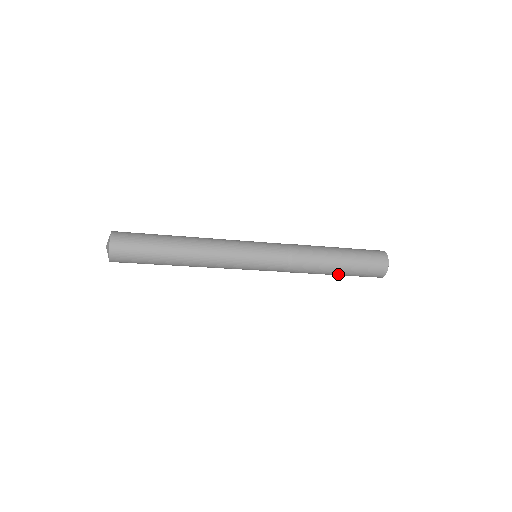
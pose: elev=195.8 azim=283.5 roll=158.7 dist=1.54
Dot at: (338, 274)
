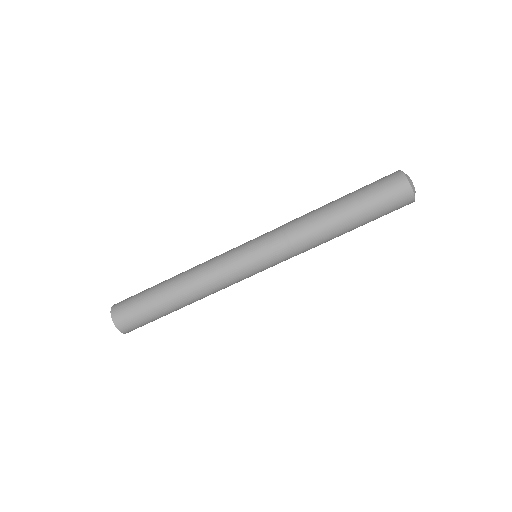
Dot at: (356, 227)
